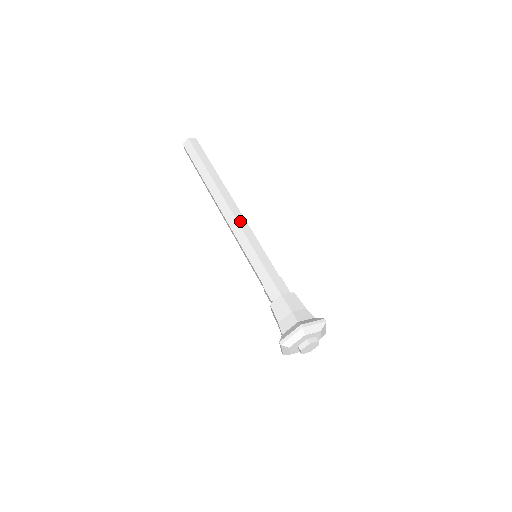
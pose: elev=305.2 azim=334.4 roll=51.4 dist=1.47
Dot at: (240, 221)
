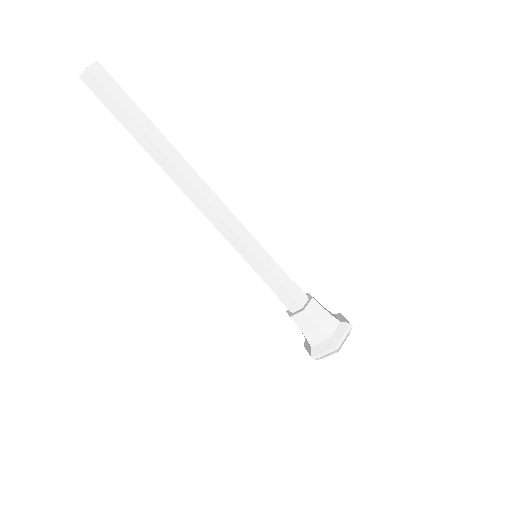
Dot at: (226, 218)
